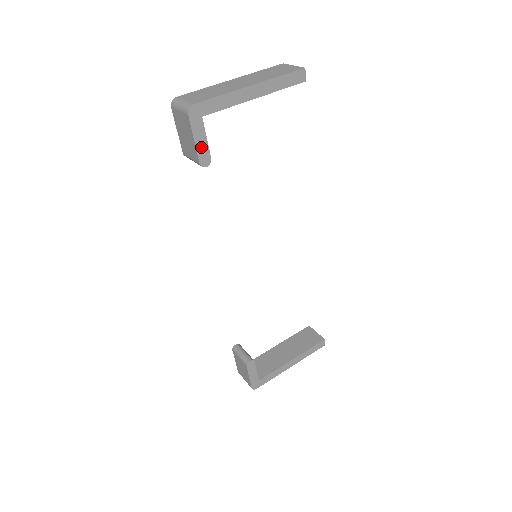
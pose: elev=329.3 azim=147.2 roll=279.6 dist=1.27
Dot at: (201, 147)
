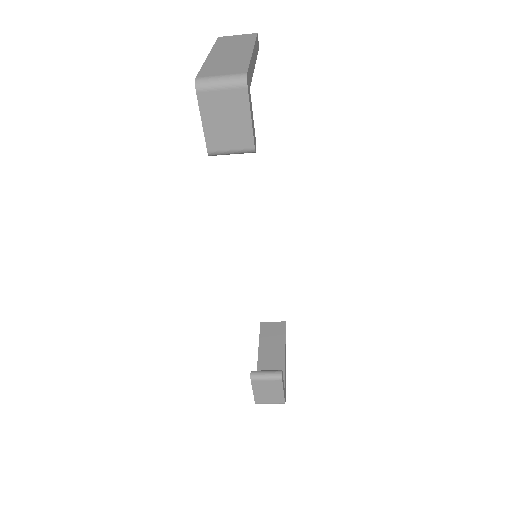
Dot at: (253, 127)
